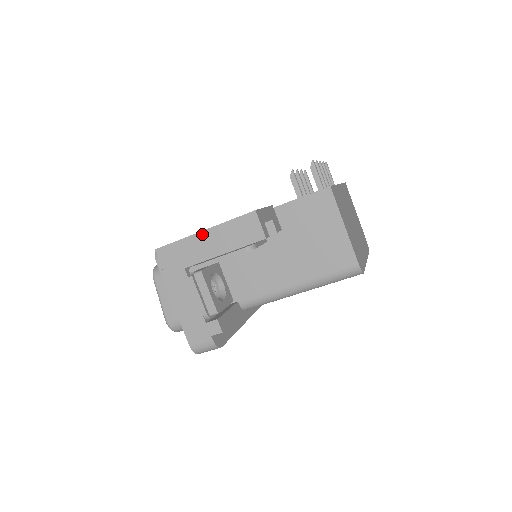
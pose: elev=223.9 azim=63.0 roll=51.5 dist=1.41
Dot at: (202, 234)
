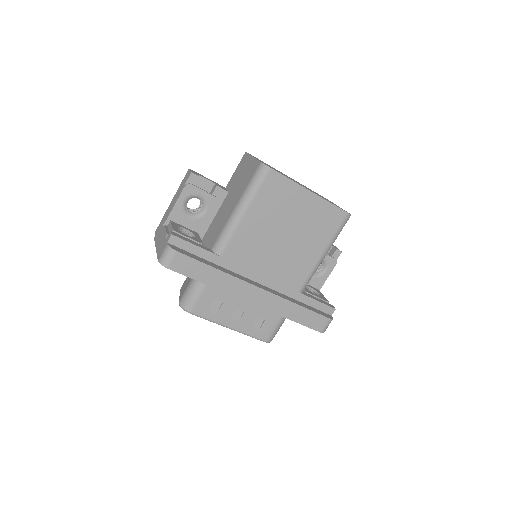
Dot at: (171, 203)
